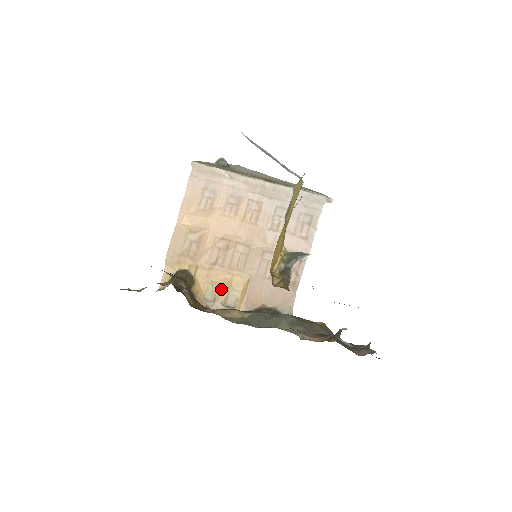
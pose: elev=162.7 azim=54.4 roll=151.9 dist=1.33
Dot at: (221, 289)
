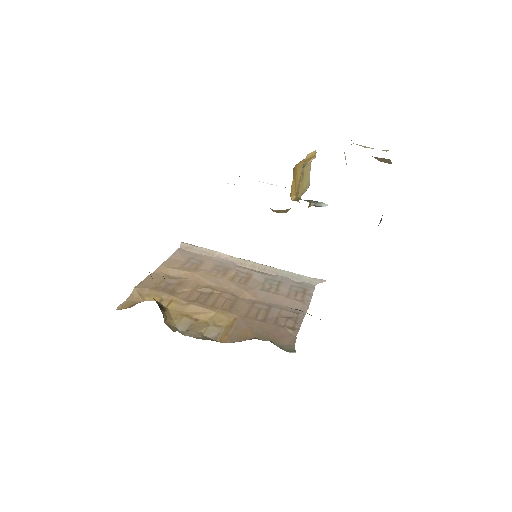
Dot at: (198, 323)
